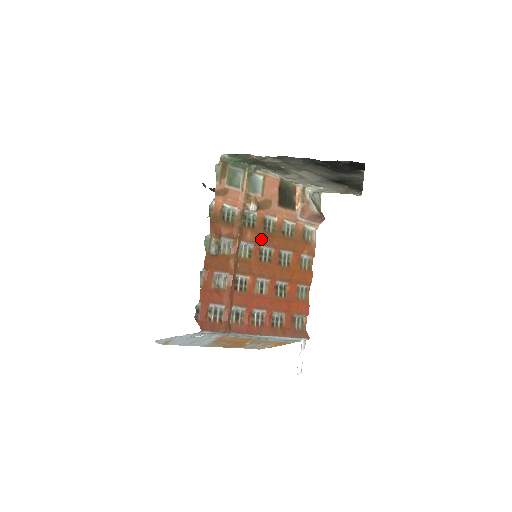
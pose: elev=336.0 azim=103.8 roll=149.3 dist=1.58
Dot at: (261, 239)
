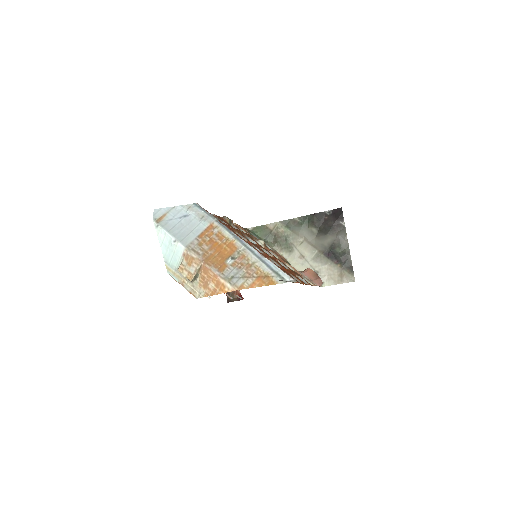
Dot at: (263, 248)
